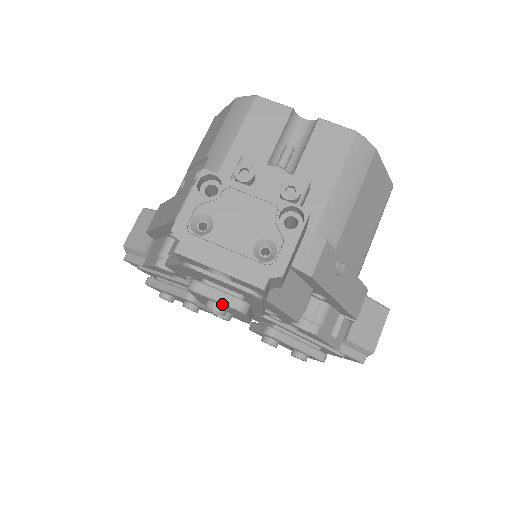
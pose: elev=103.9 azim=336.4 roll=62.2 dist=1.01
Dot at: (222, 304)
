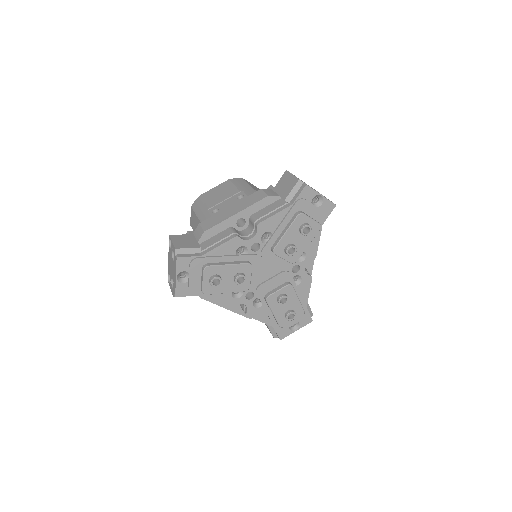
Dot at: (314, 222)
